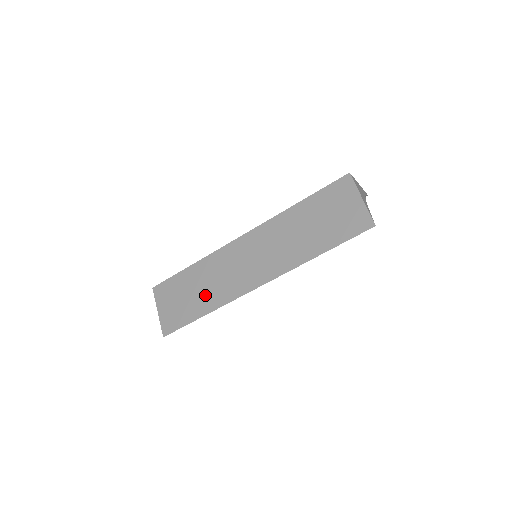
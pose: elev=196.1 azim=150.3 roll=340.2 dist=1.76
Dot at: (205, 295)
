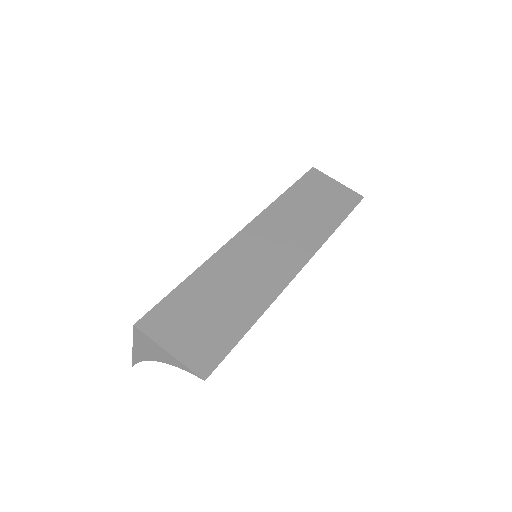
Dot at: (239, 299)
